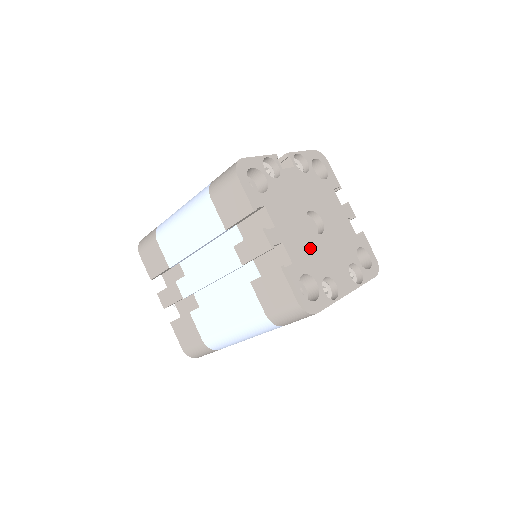
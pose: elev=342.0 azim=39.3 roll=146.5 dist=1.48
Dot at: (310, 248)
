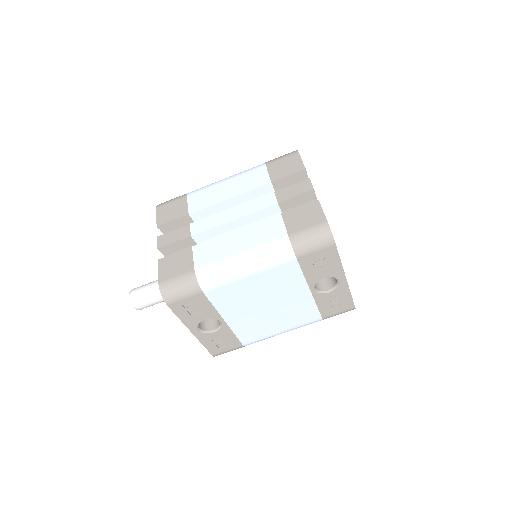
Dot at: occluded
